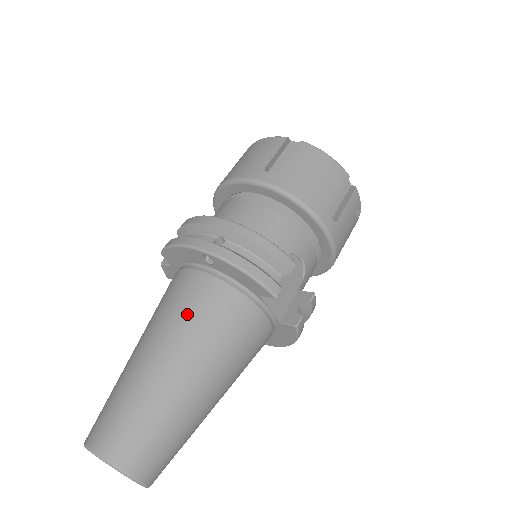
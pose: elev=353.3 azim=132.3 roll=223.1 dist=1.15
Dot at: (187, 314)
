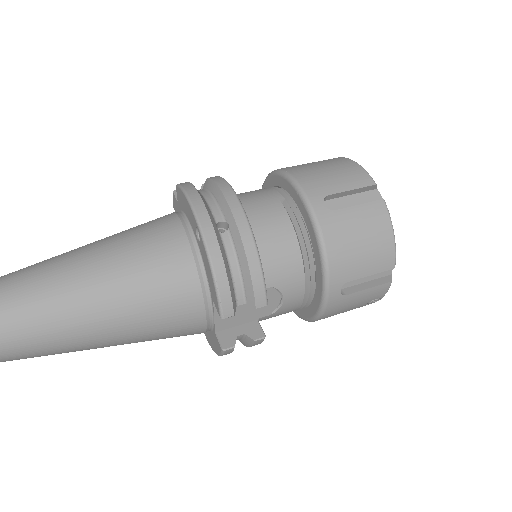
Dot at: (141, 262)
